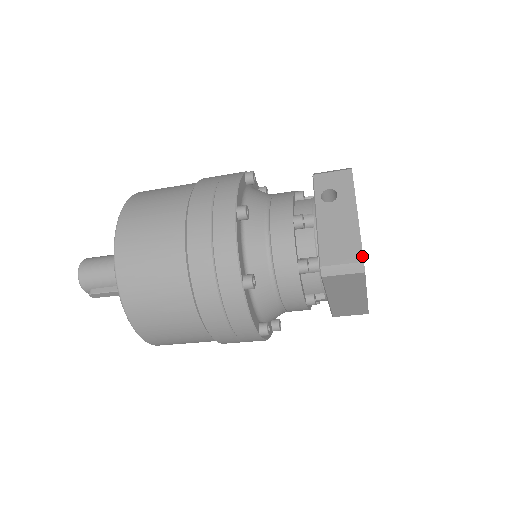
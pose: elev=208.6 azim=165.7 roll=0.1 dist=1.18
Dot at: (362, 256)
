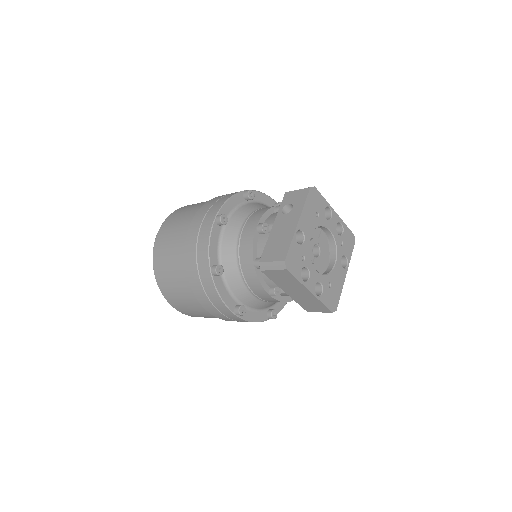
Dot at: (285, 256)
